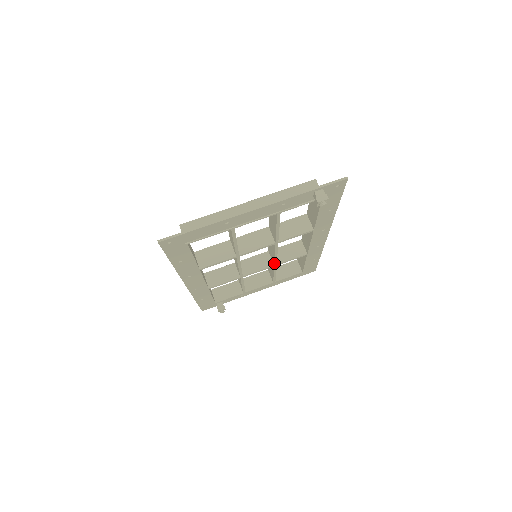
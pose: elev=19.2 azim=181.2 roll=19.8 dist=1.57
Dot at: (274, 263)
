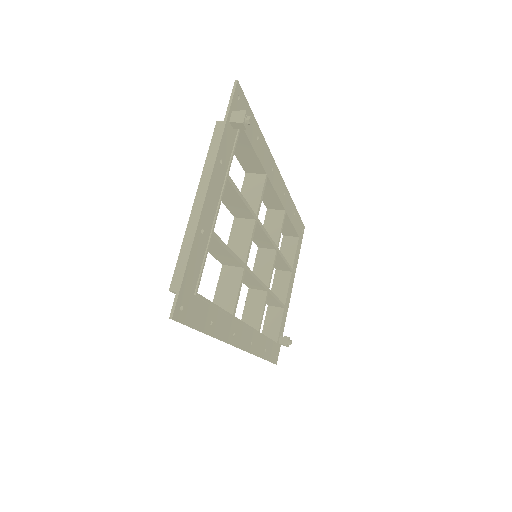
Dot at: (274, 247)
